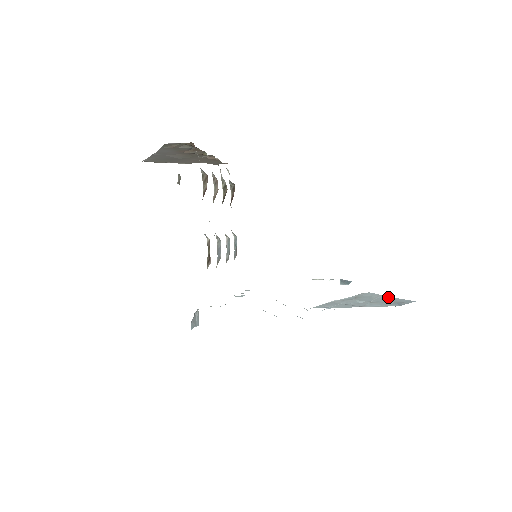
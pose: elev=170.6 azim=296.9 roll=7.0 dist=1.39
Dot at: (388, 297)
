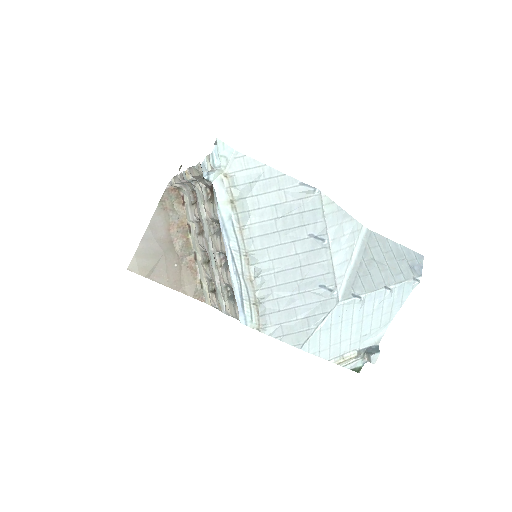
Dot at: (393, 245)
